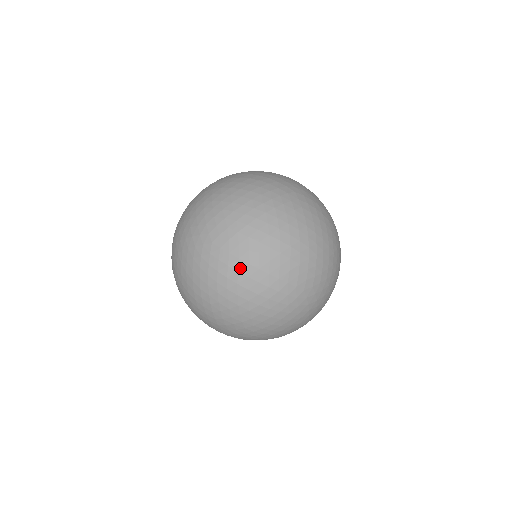
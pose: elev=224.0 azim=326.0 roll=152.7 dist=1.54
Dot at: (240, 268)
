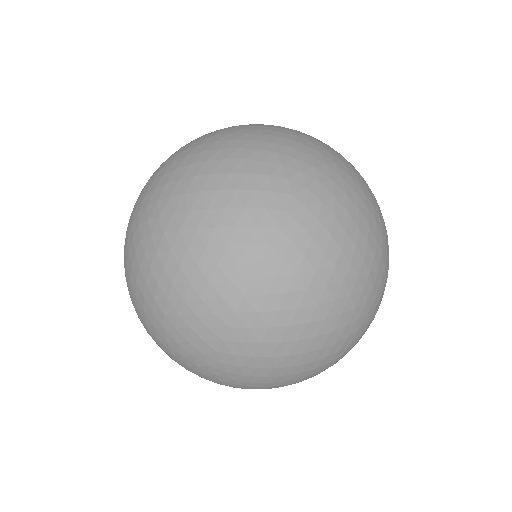
Dot at: (277, 364)
